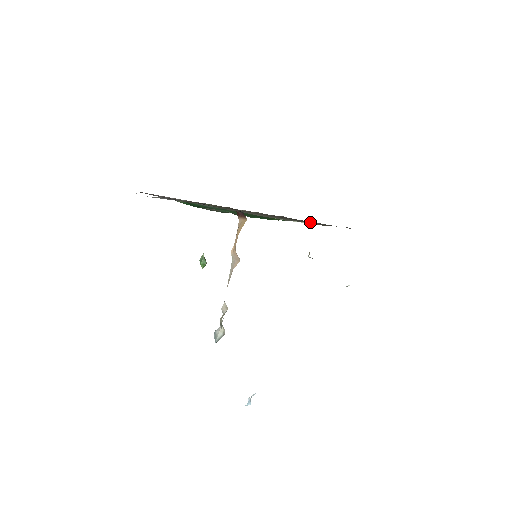
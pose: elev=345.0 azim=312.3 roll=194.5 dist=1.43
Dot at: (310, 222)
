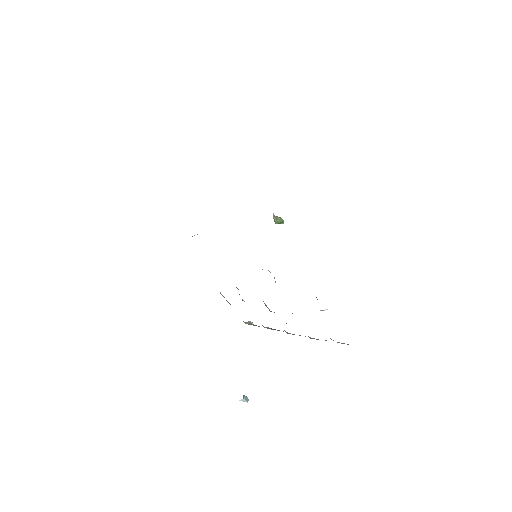
Dot at: occluded
